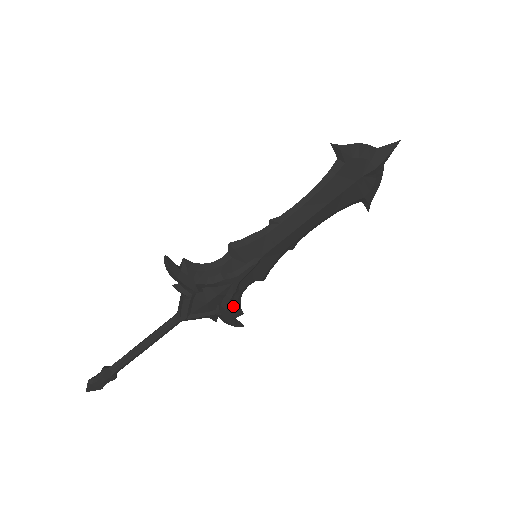
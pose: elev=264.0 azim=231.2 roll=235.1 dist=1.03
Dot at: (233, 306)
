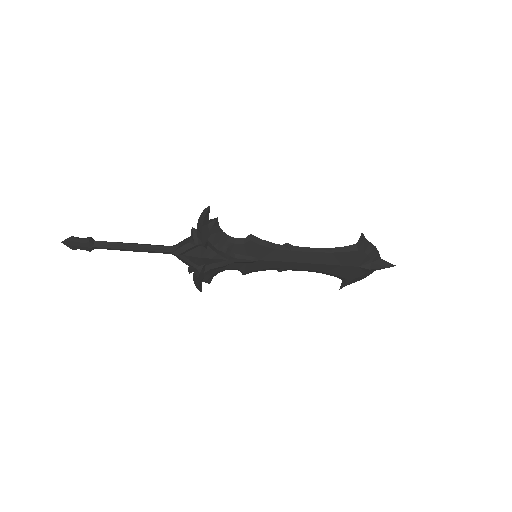
Dot at: (211, 273)
